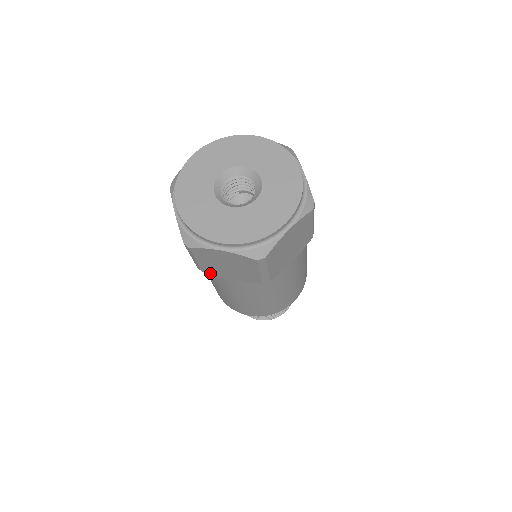
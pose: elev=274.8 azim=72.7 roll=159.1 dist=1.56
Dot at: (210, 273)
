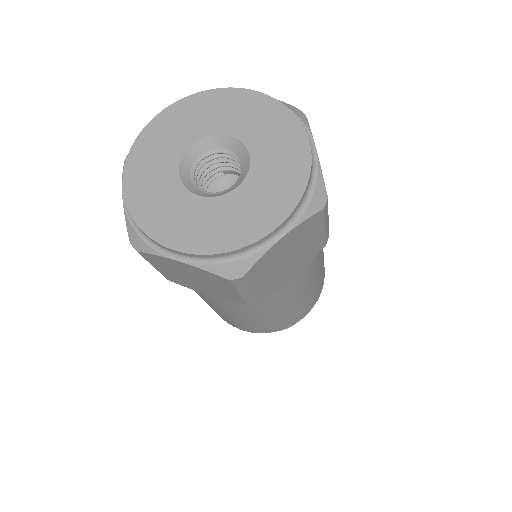
Dot at: (178, 283)
